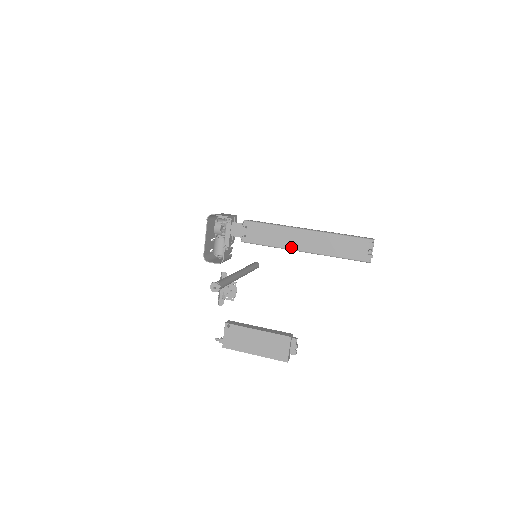
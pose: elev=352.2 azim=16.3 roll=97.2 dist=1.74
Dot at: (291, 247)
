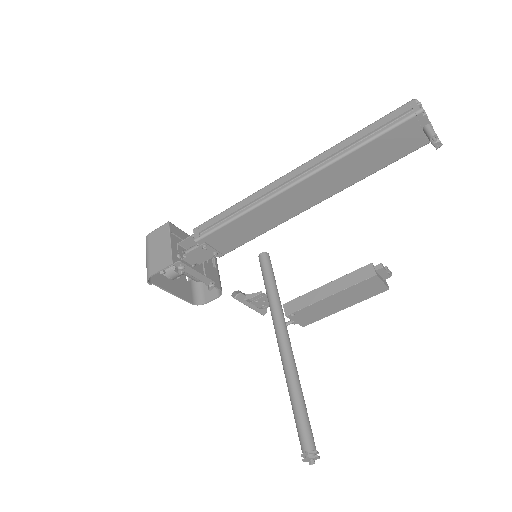
Dot at: (293, 214)
